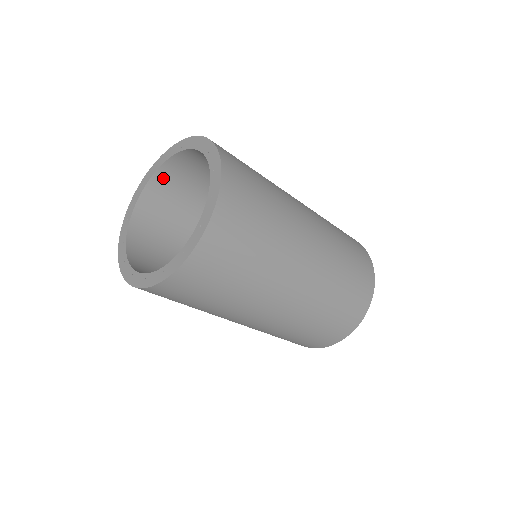
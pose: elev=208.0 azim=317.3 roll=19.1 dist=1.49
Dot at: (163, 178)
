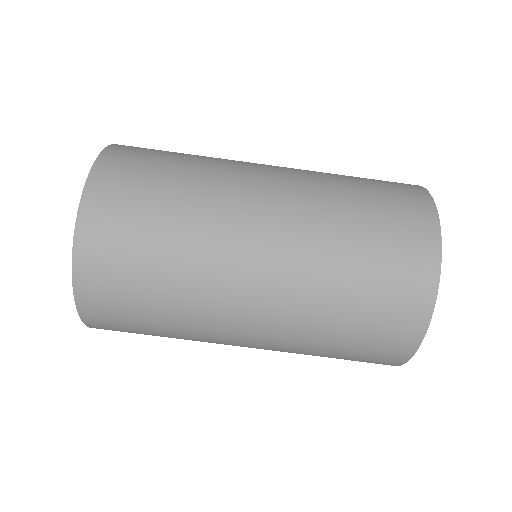
Dot at: occluded
